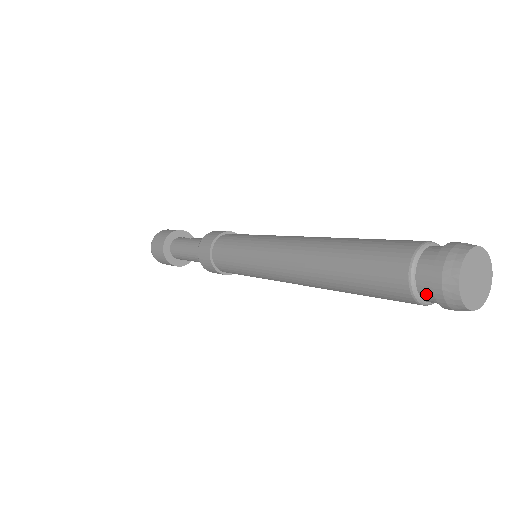
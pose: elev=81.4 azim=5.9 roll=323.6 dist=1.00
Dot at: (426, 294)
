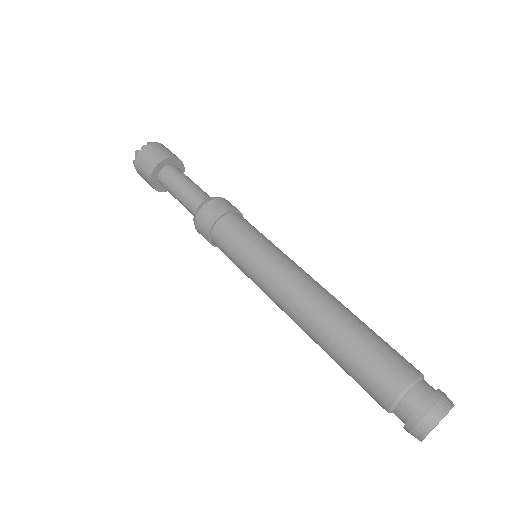
Dot at: (399, 416)
